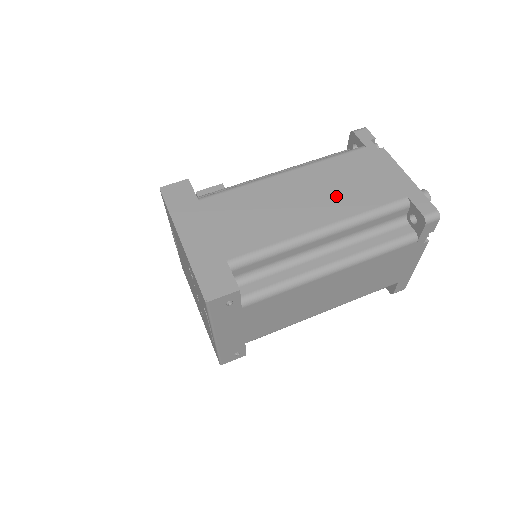
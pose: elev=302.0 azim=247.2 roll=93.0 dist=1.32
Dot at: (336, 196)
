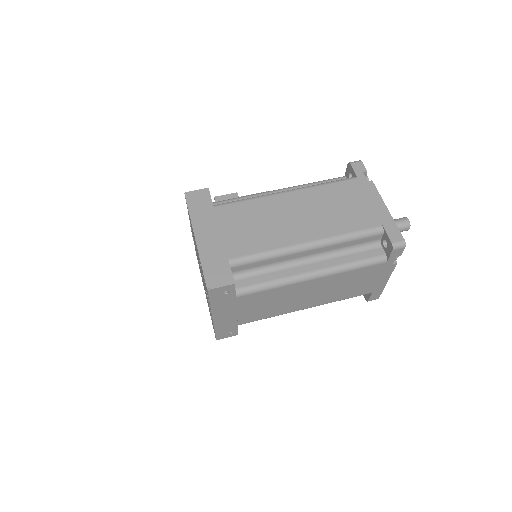
Dot at: (324, 217)
